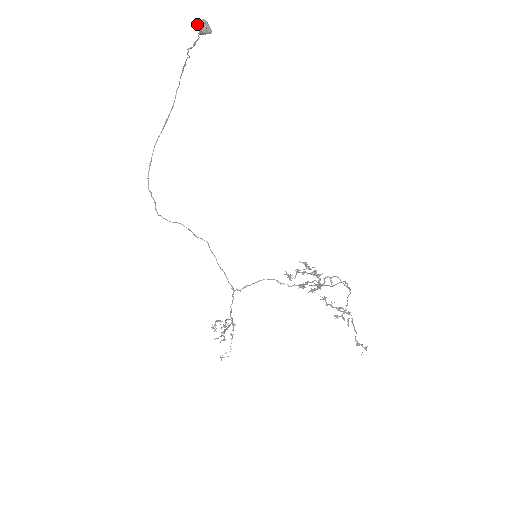
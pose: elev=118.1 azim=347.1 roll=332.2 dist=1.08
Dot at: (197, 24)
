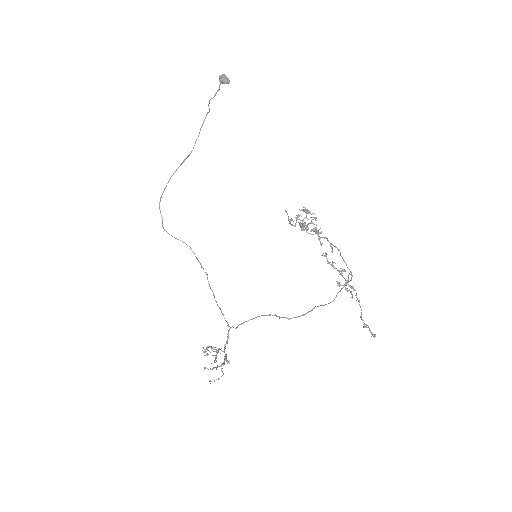
Dot at: (219, 76)
